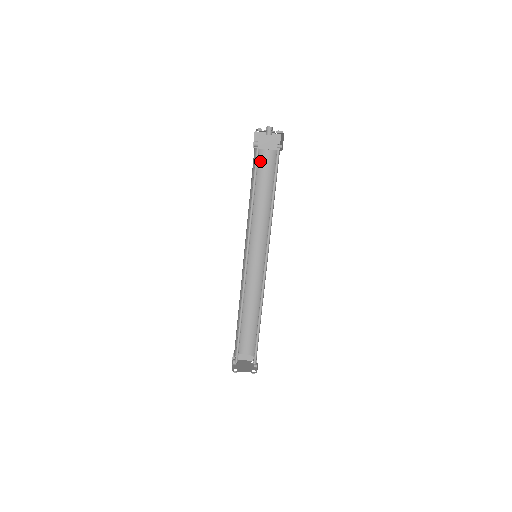
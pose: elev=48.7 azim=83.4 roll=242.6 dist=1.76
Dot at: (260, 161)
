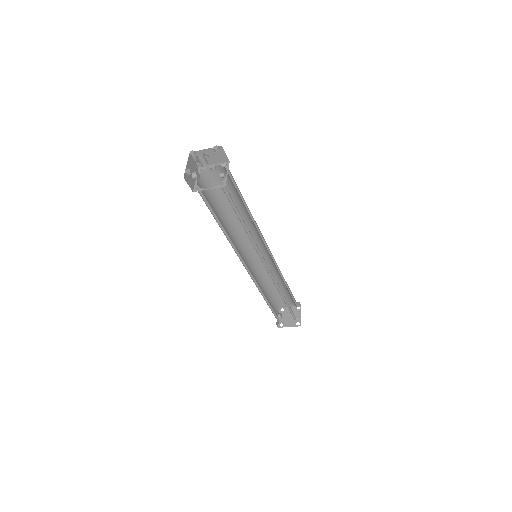
Dot at: (214, 178)
